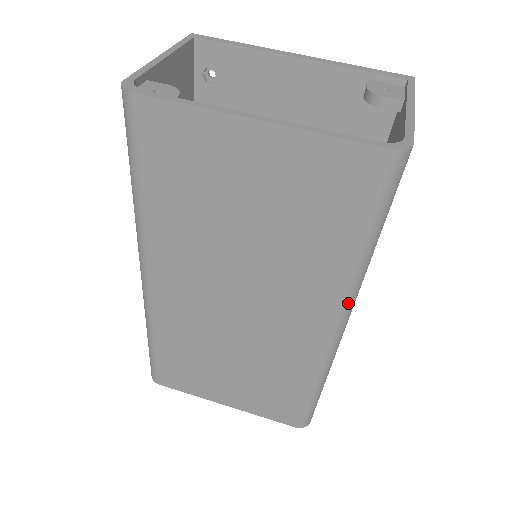
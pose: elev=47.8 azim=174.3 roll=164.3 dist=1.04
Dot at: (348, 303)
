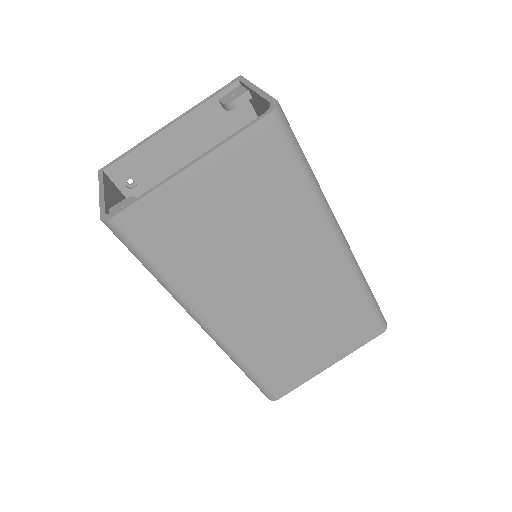
Dot at: (331, 218)
